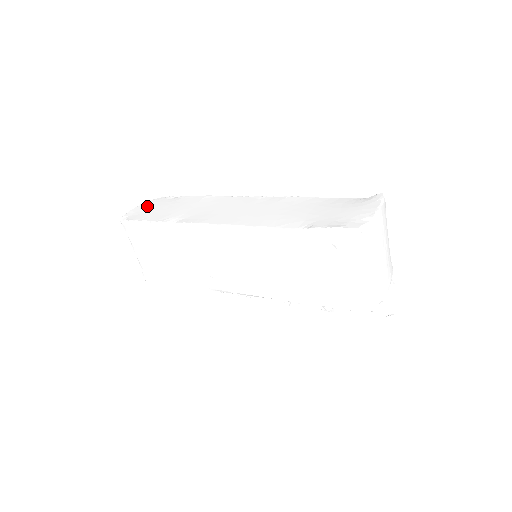
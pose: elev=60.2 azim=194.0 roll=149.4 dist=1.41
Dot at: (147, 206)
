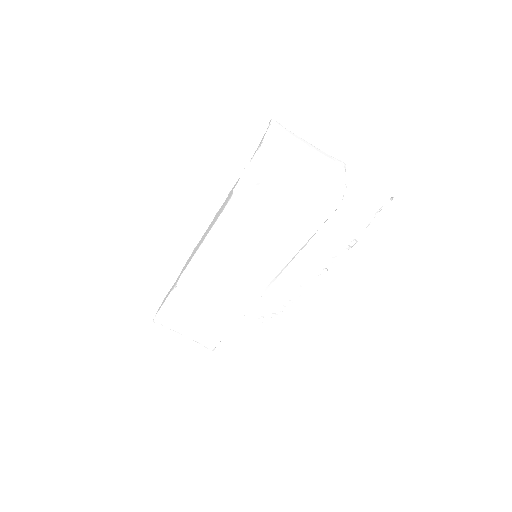
Dot at: occluded
